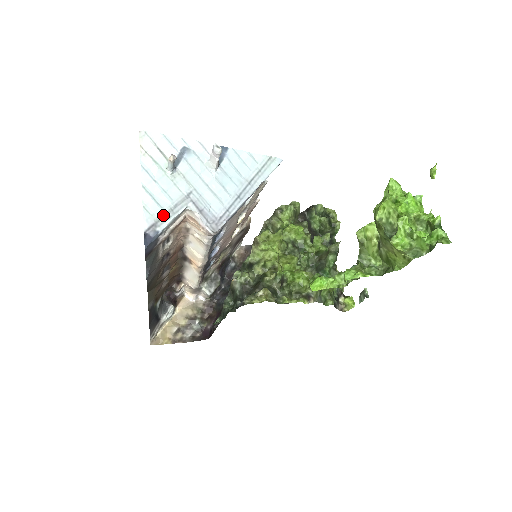
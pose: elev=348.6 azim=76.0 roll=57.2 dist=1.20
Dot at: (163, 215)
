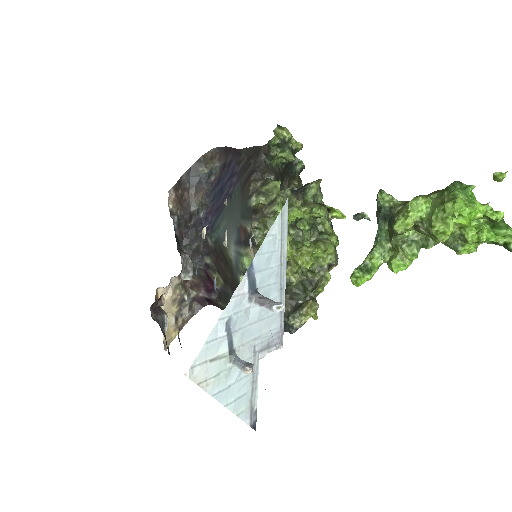
Dot at: (251, 395)
